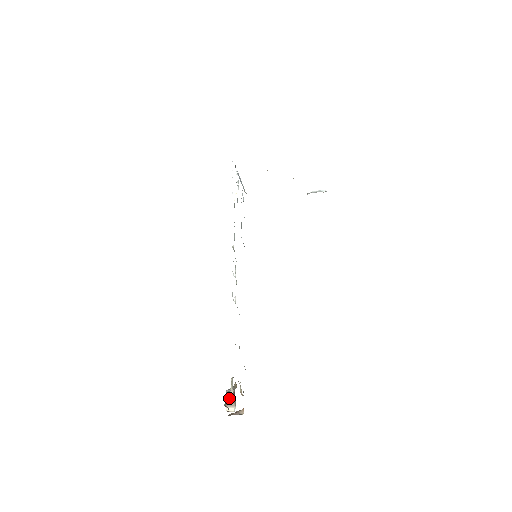
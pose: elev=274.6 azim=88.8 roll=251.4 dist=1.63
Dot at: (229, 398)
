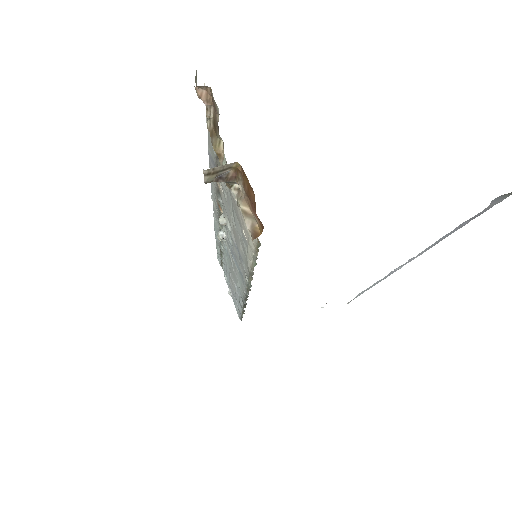
Dot at: occluded
